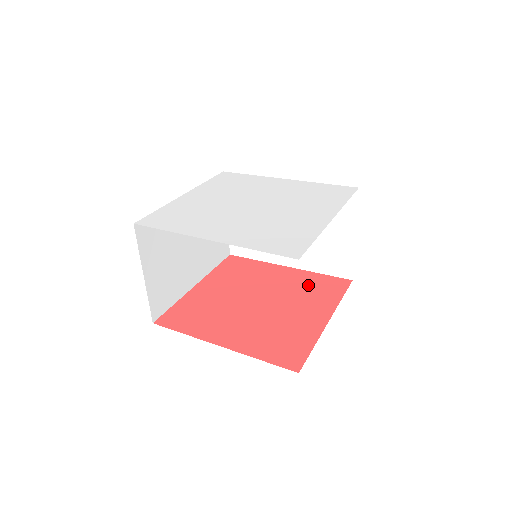
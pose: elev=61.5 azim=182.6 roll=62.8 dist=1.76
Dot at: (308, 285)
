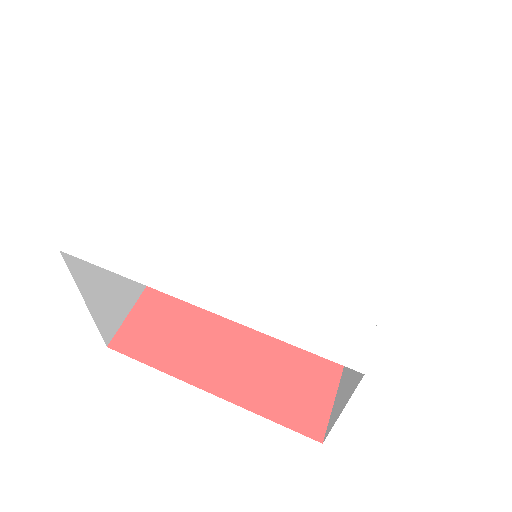
Dot at: occluded
